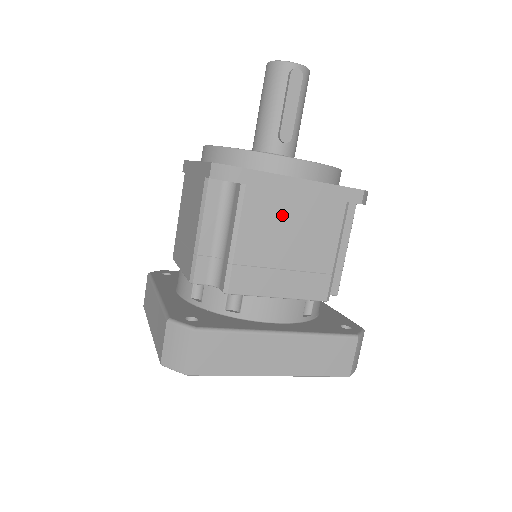
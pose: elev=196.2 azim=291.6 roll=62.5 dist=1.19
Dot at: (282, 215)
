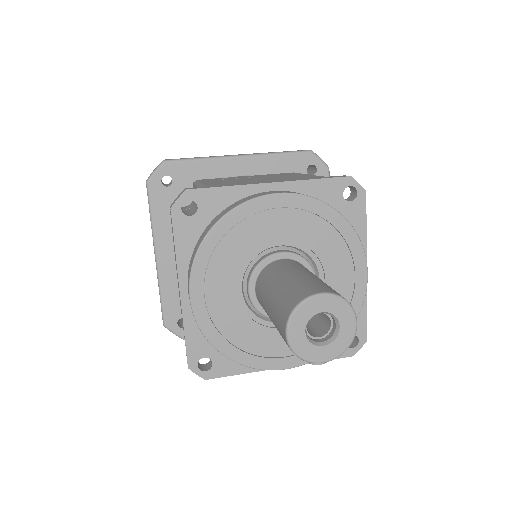
Dot at: occluded
